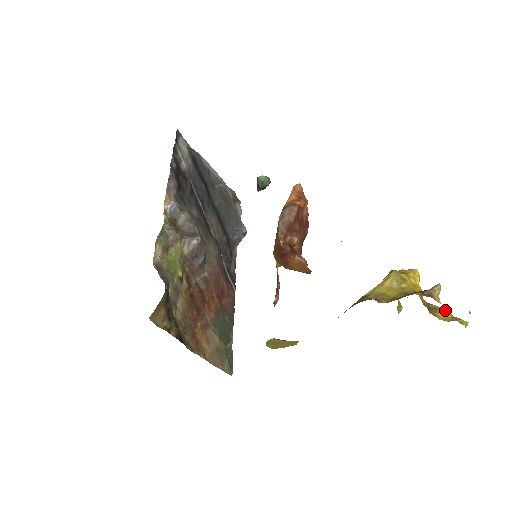
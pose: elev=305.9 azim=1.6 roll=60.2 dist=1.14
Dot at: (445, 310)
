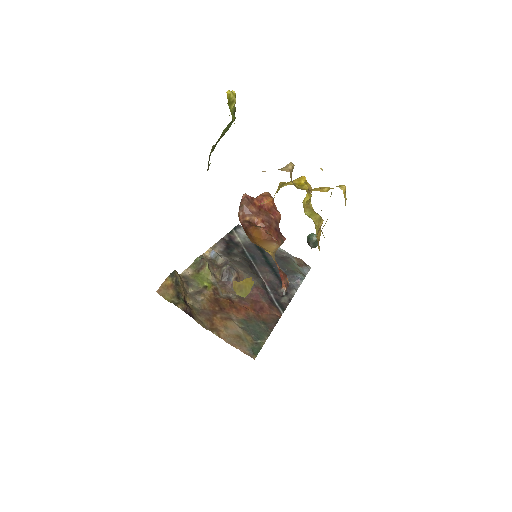
Dot at: (325, 188)
